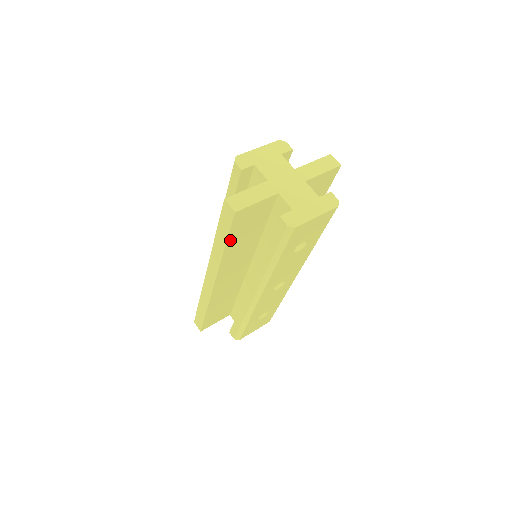
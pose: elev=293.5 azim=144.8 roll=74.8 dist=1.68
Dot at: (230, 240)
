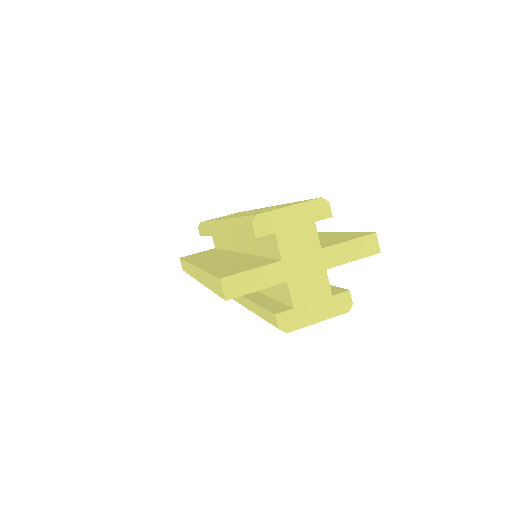
Dot at: occluded
